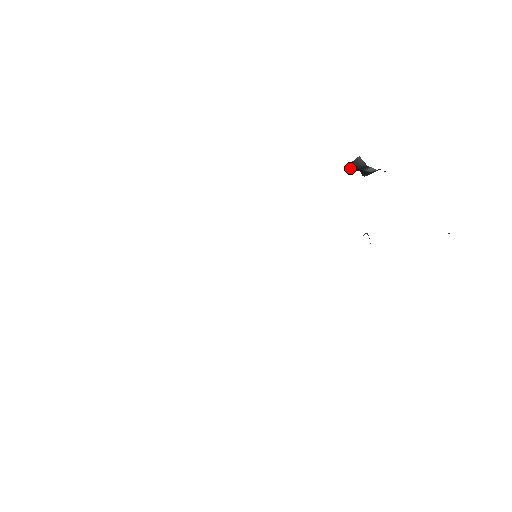
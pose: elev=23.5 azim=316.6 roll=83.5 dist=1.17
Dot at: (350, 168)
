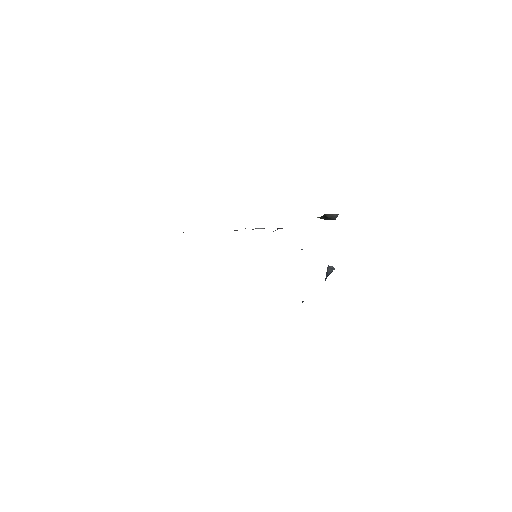
Dot at: (325, 216)
